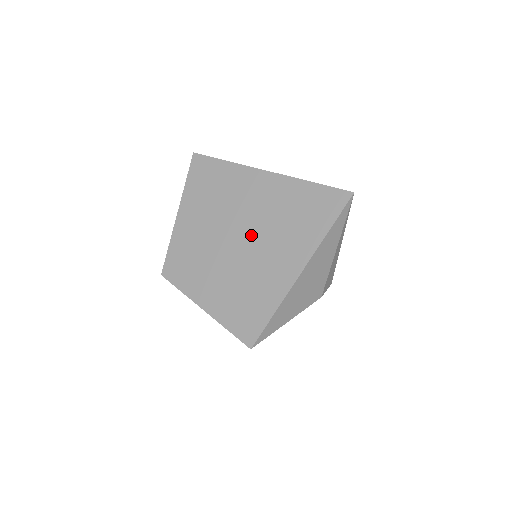
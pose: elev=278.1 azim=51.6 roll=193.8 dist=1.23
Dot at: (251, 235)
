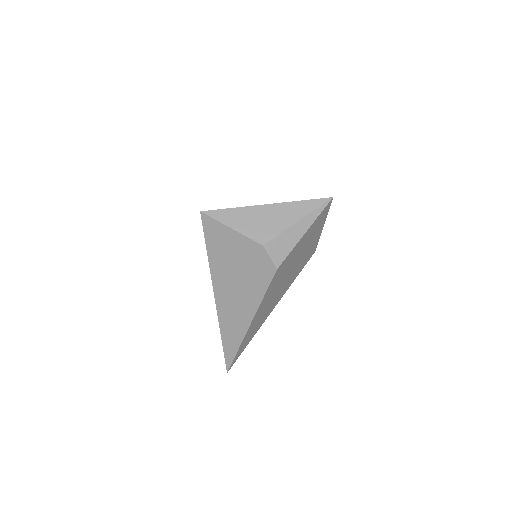
Dot at: occluded
